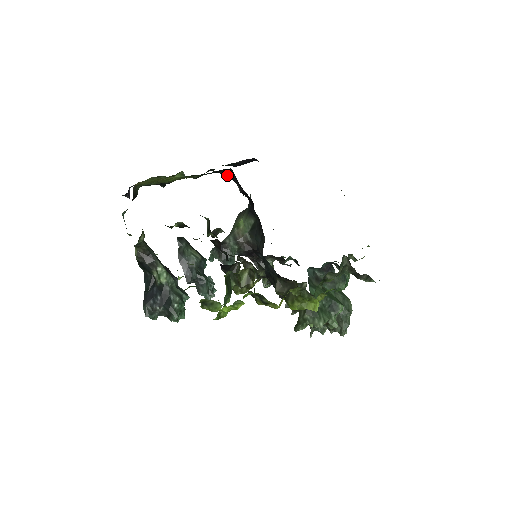
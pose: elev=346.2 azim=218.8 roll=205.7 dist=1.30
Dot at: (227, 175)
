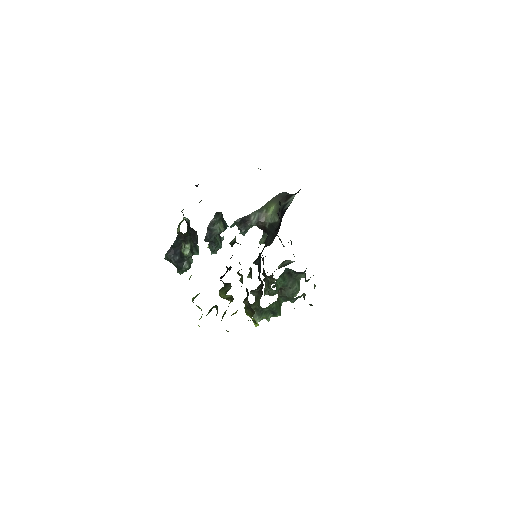
Dot at: occluded
